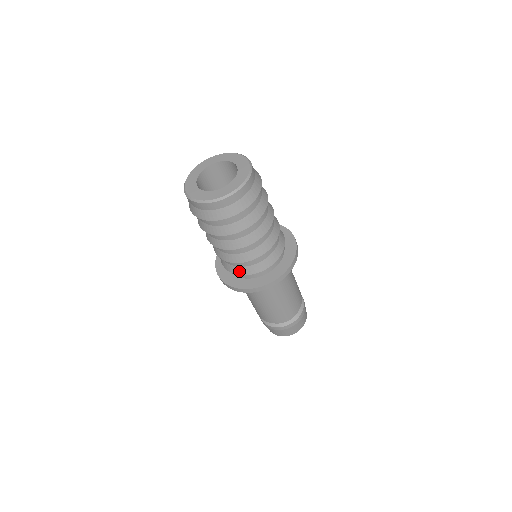
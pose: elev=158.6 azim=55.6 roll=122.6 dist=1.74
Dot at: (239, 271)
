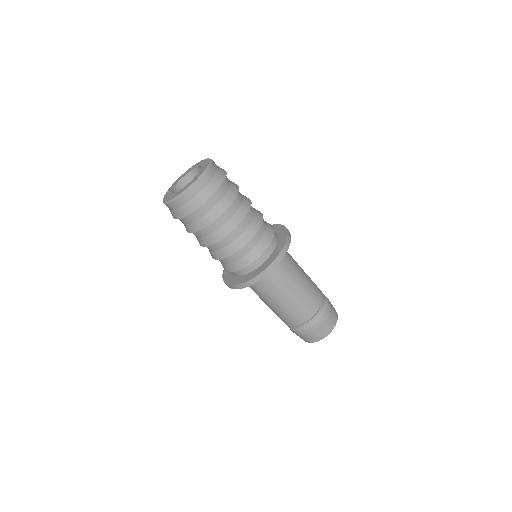
Dot at: (237, 266)
